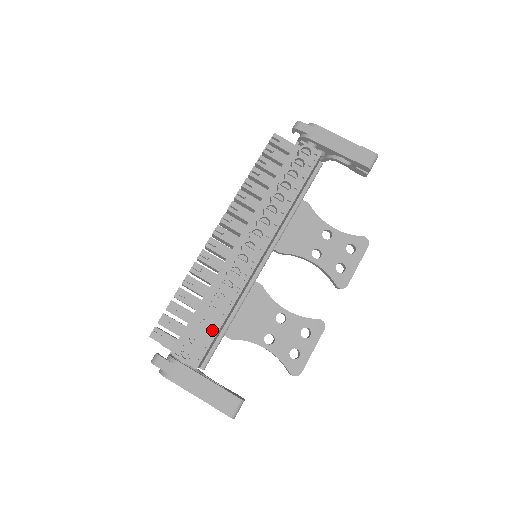
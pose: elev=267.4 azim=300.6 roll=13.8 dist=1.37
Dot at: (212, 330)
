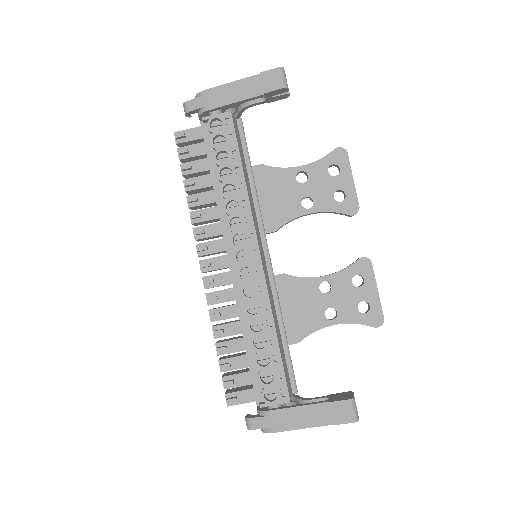
Dot at: (274, 357)
